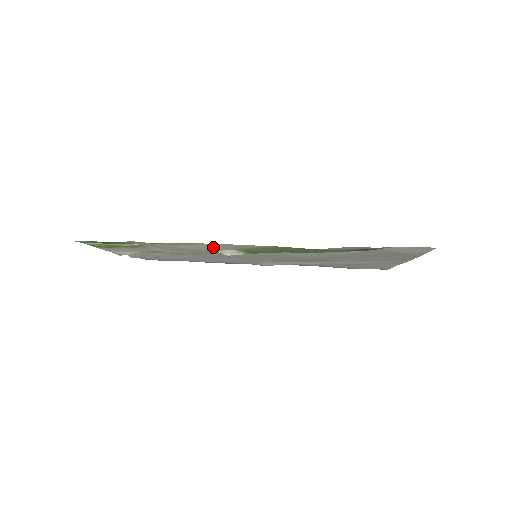
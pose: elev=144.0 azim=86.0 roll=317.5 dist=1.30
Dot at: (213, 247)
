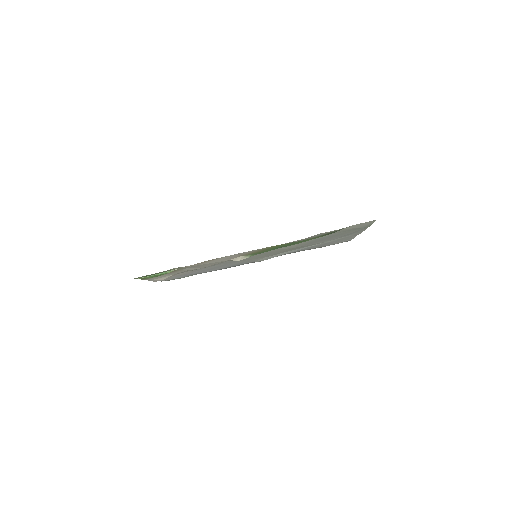
Dot at: (229, 258)
